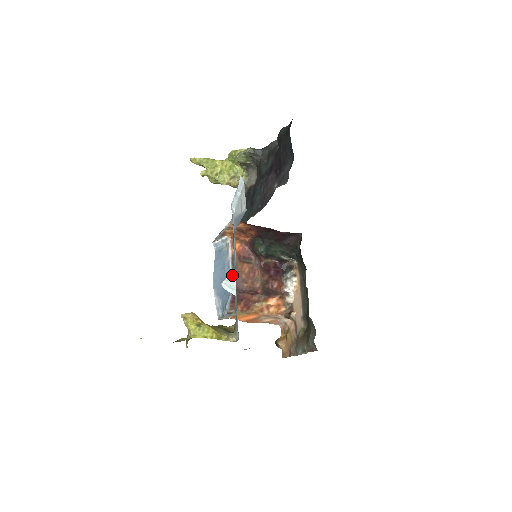
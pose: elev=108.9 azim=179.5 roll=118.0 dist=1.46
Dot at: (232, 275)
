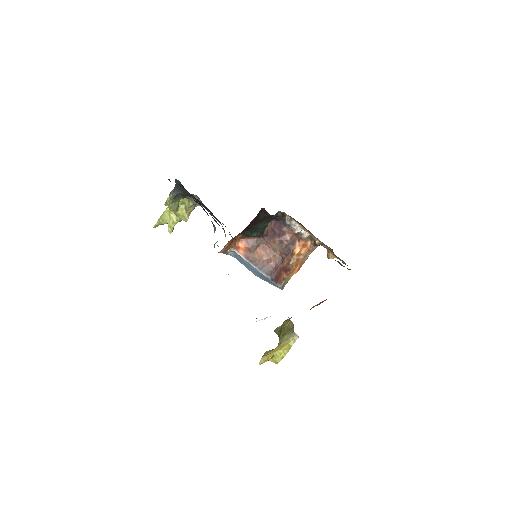
Dot at: occluded
